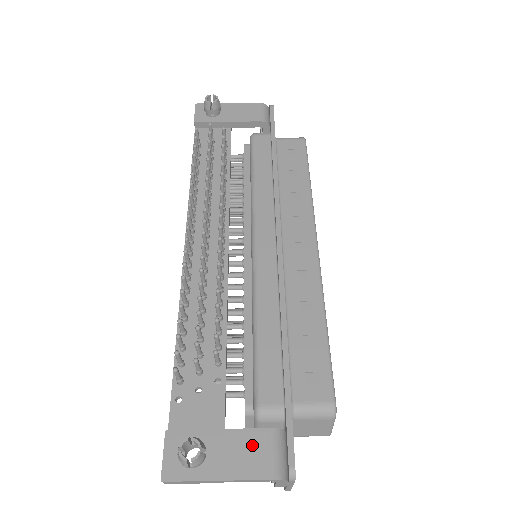
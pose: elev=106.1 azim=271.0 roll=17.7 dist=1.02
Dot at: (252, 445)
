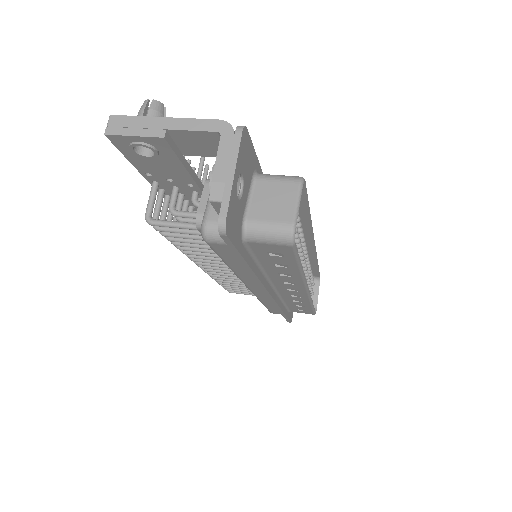
Dot at: occluded
